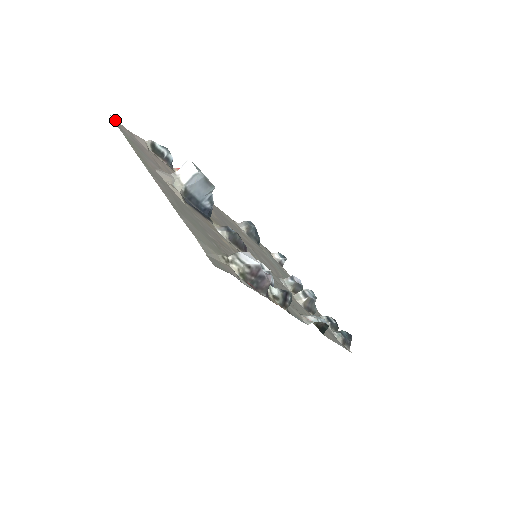
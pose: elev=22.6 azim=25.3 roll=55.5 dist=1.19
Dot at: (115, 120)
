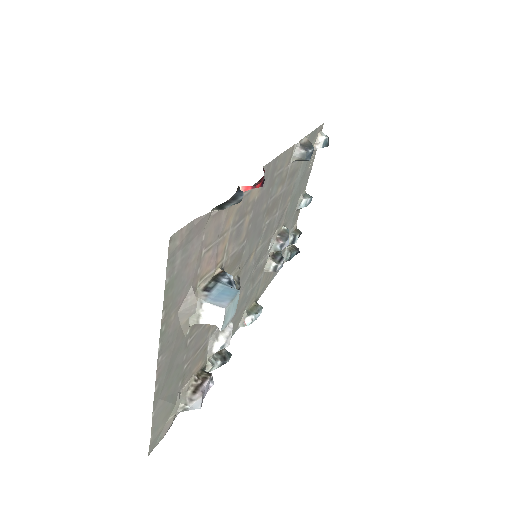
Dot at: (175, 237)
